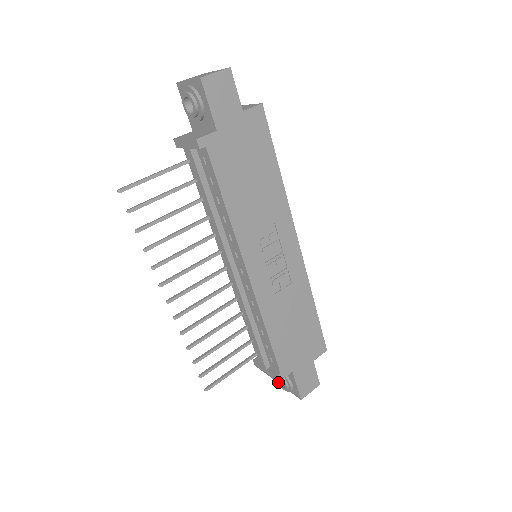
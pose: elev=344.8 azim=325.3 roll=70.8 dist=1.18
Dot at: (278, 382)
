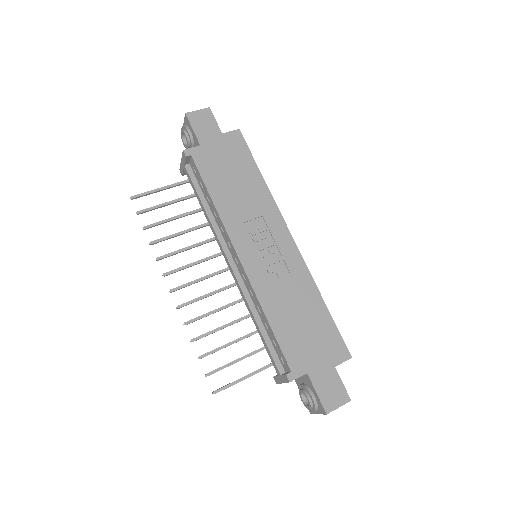
Dot at: (304, 403)
